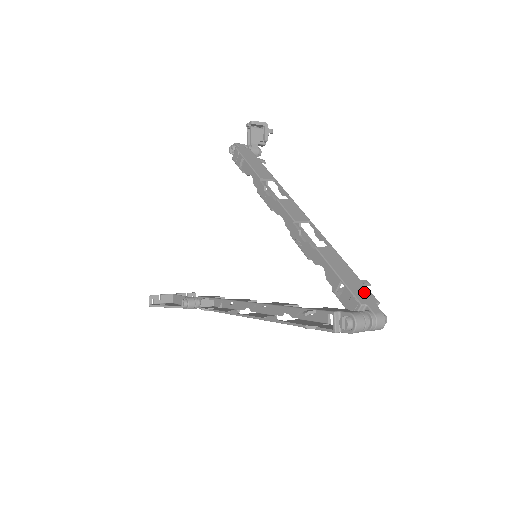
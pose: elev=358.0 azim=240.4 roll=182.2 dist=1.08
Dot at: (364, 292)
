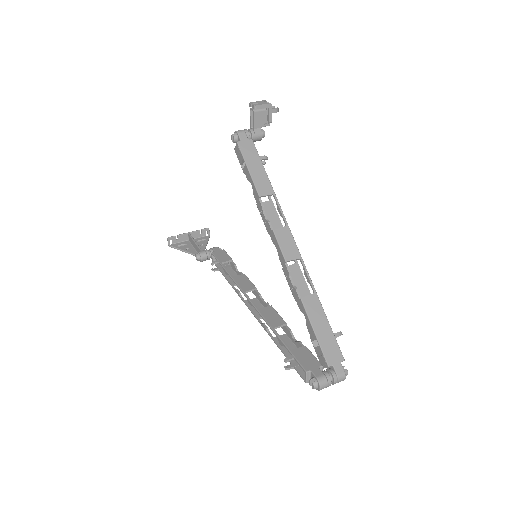
Dot at: (334, 350)
